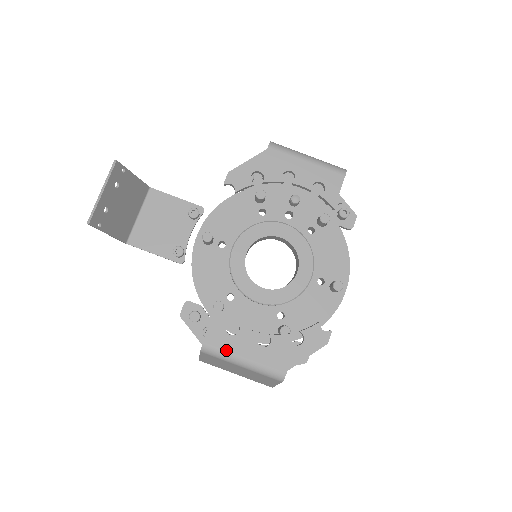
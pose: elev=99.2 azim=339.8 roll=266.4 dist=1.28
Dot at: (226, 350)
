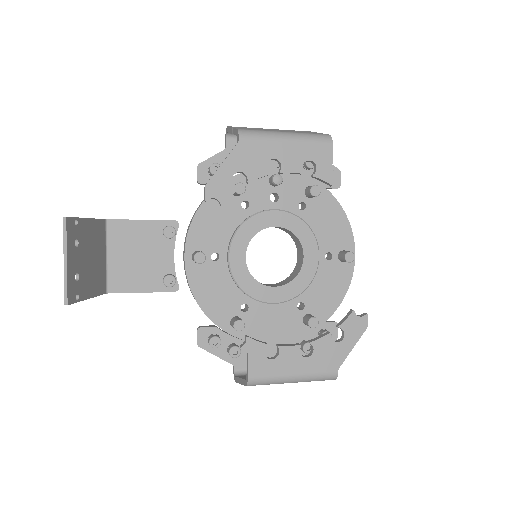
Dot at: (273, 376)
